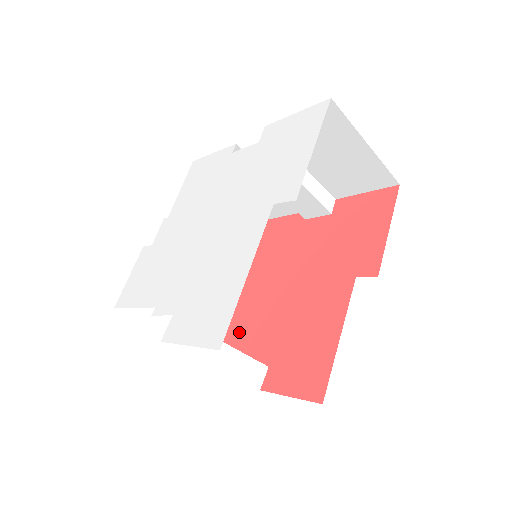
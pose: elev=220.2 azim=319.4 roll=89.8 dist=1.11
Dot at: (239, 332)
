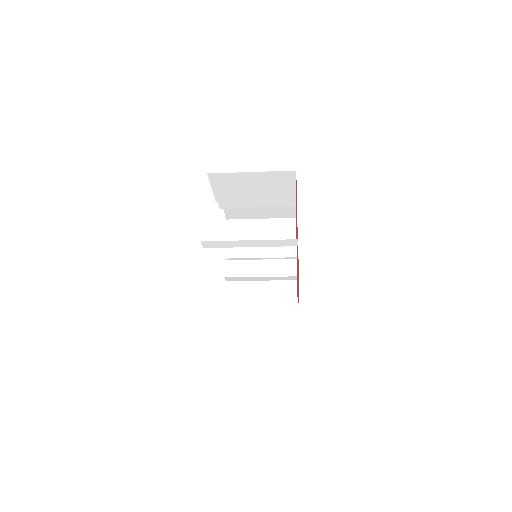
Dot at: (296, 236)
